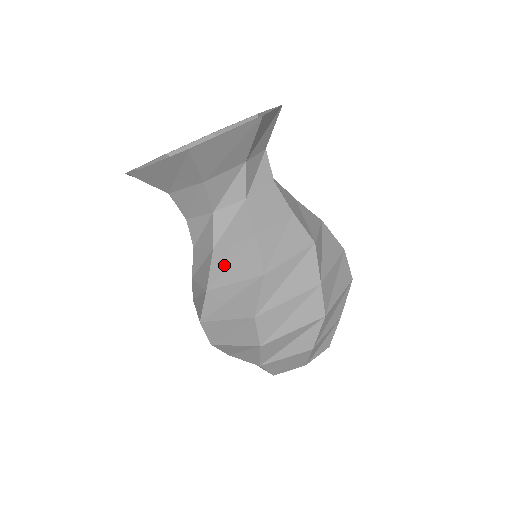
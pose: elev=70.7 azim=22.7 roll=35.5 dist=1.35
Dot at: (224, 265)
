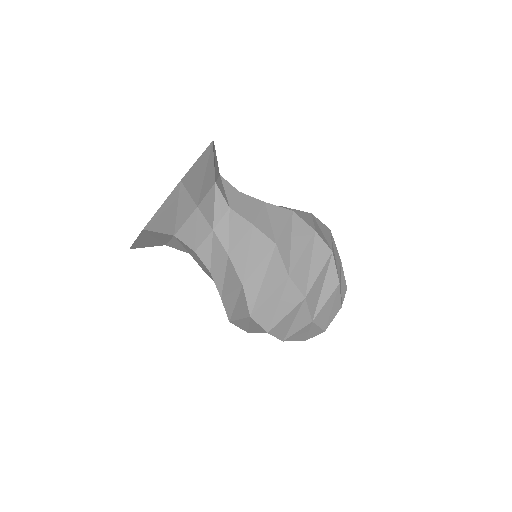
Dot at: (244, 259)
